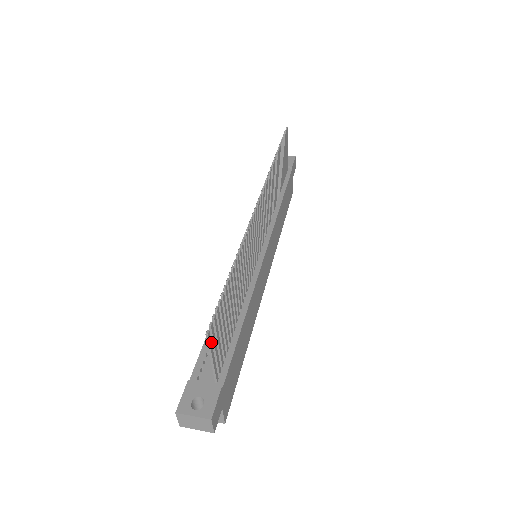
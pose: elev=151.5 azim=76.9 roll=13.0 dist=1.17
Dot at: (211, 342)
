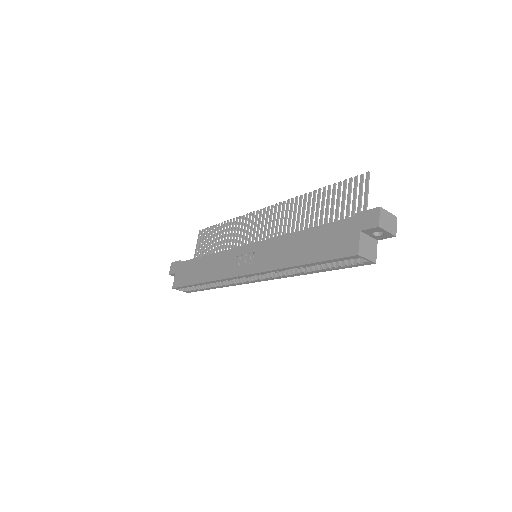
Dot at: (366, 184)
